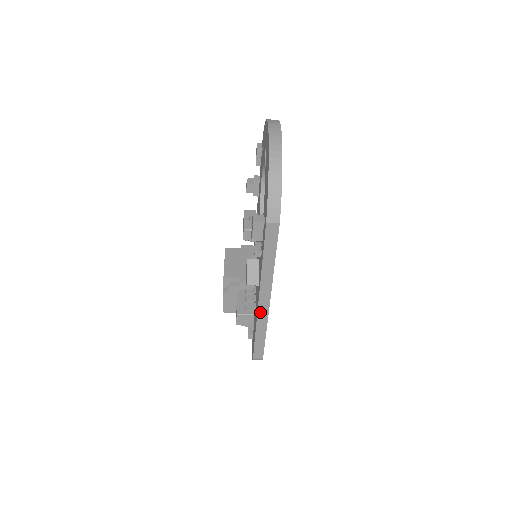
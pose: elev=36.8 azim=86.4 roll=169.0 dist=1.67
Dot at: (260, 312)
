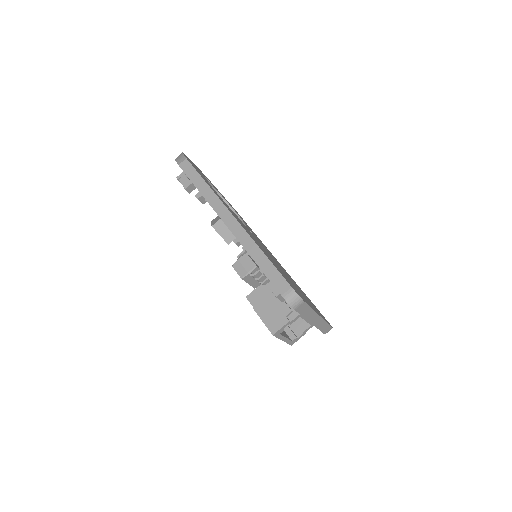
Dot at: (236, 234)
